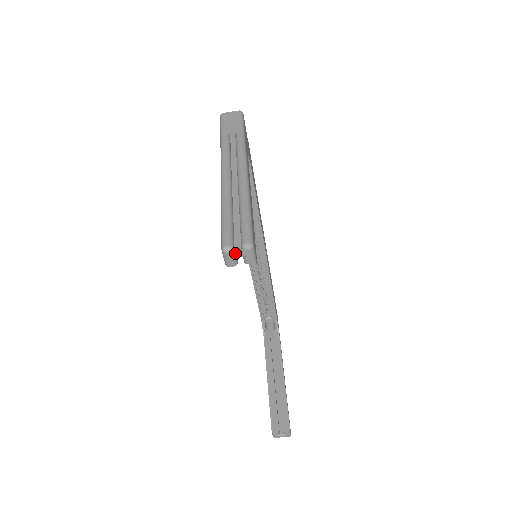
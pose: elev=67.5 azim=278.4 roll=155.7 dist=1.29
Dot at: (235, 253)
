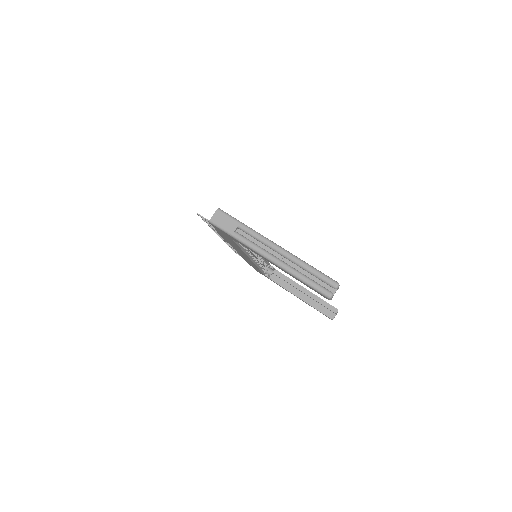
Dot at: occluded
